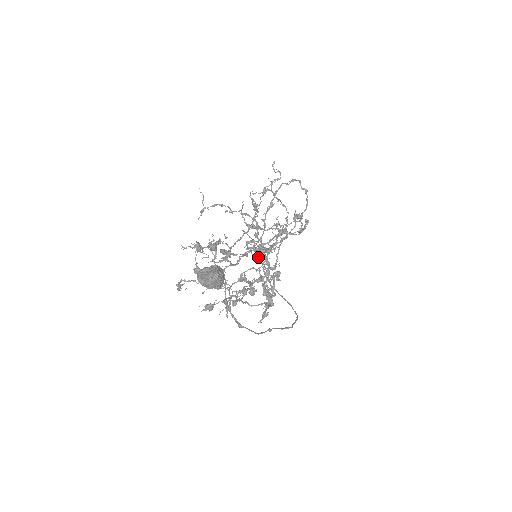
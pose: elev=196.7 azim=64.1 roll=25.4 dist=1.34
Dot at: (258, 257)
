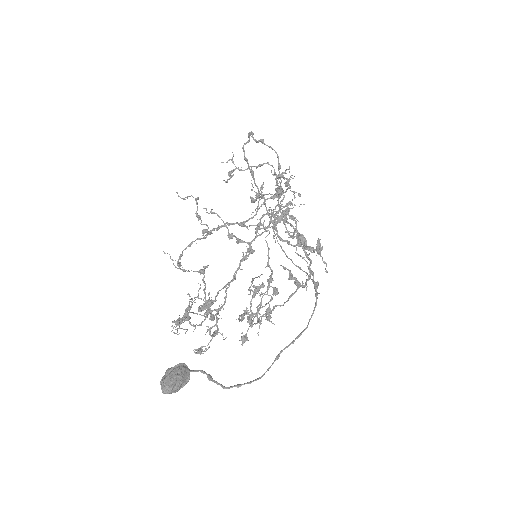
Dot at: (274, 236)
